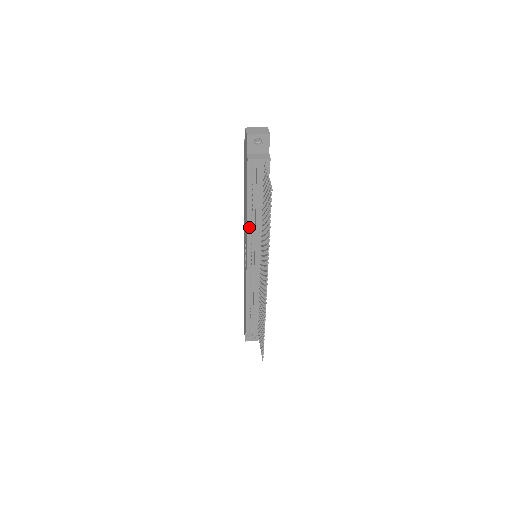
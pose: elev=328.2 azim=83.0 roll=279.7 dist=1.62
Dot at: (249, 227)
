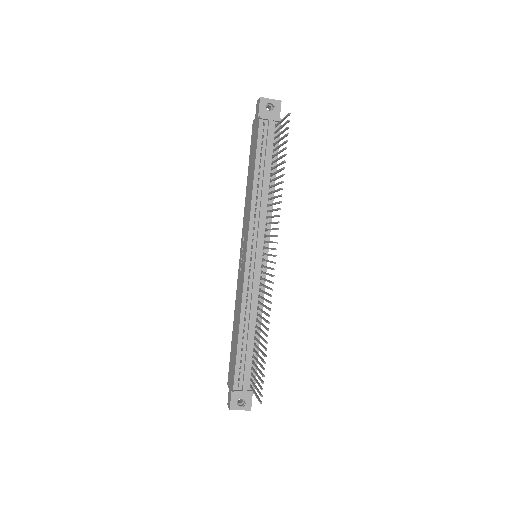
Dot at: (254, 203)
